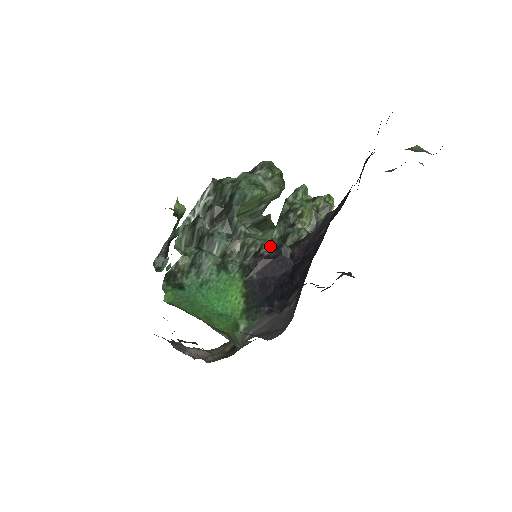
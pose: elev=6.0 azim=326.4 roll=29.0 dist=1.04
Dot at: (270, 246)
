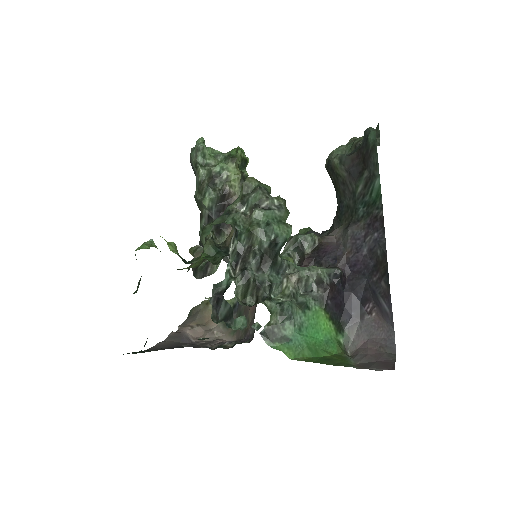
Dot at: (325, 273)
